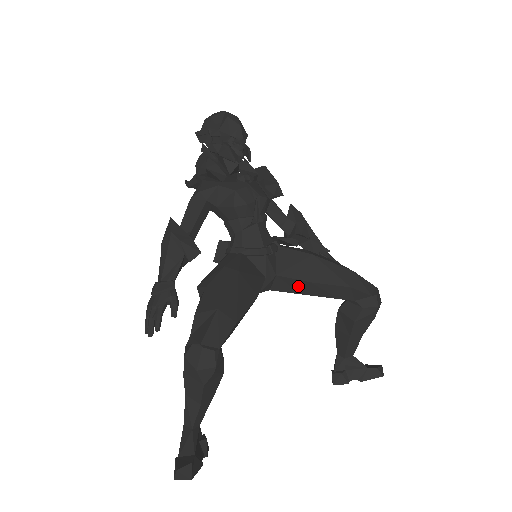
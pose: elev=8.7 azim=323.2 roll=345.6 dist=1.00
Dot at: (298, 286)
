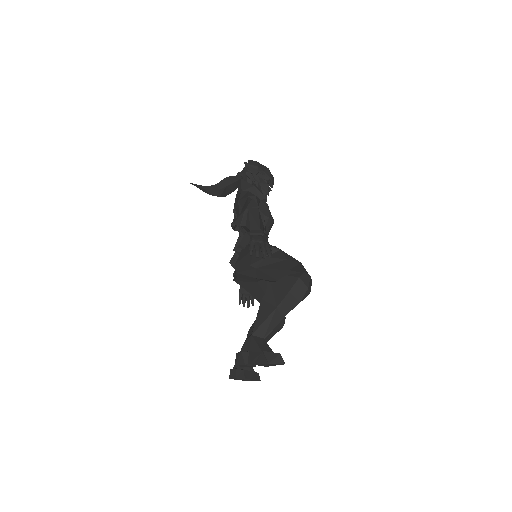
Dot at: occluded
